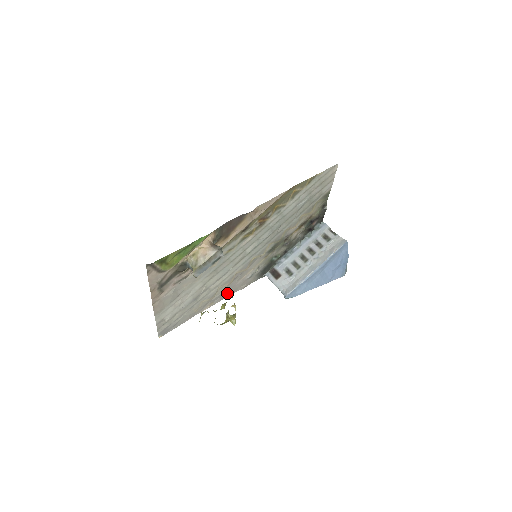
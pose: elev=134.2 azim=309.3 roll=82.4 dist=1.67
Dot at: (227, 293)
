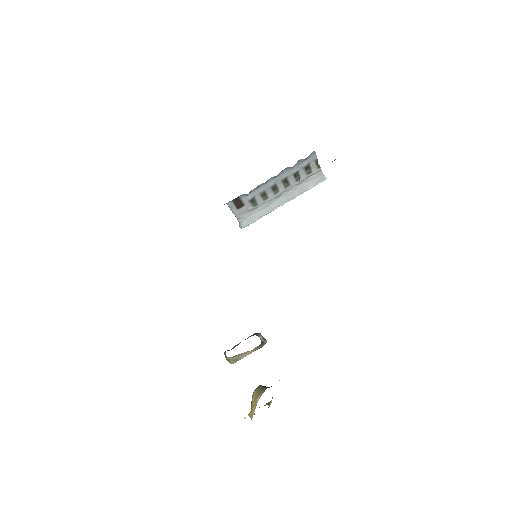
Dot at: occluded
